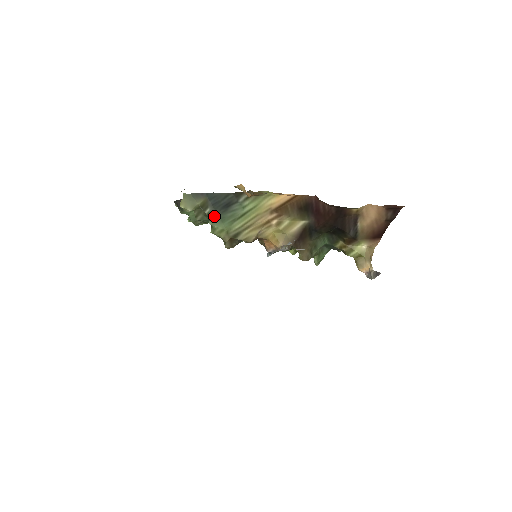
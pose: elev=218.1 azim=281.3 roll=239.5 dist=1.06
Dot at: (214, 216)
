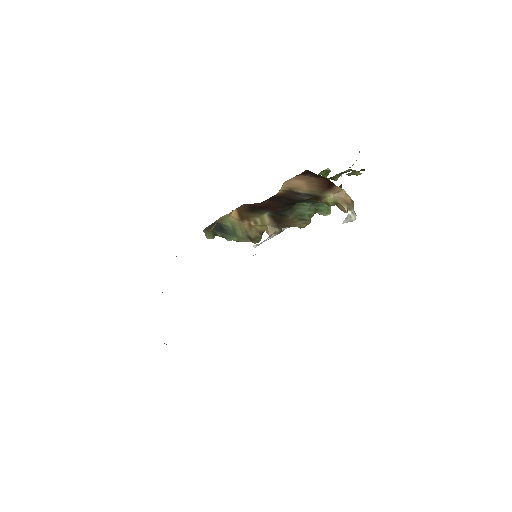
Dot at: (225, 236)
